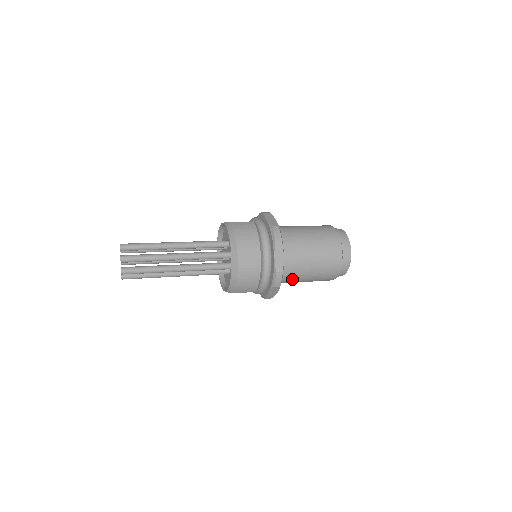
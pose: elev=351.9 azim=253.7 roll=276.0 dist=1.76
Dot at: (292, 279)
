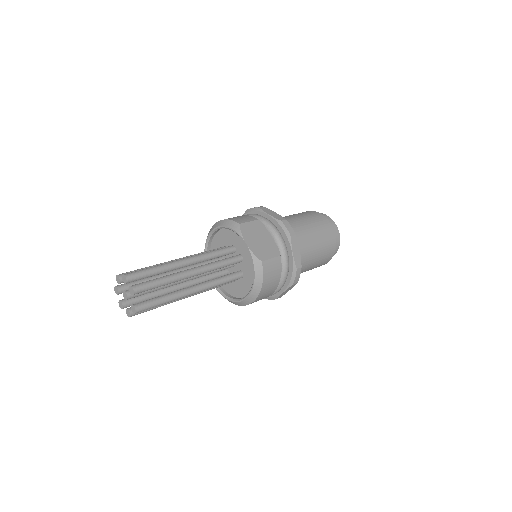
Dot at: occluded
